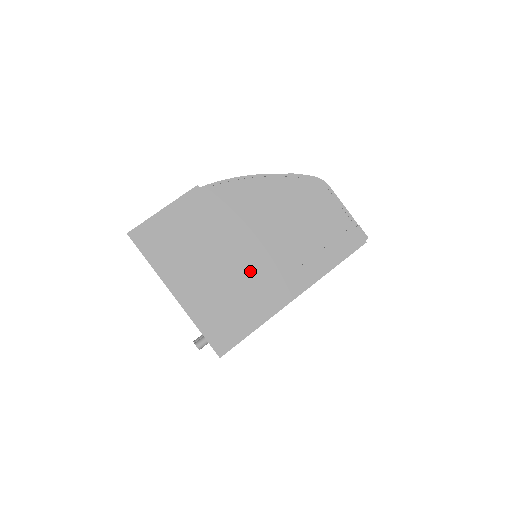
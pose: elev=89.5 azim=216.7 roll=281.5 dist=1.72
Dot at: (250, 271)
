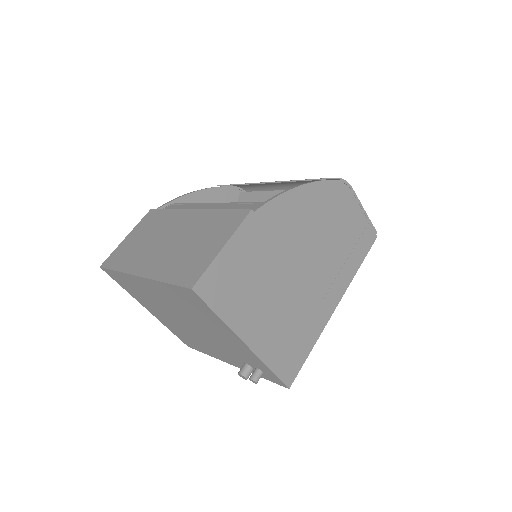
Dot at: (303, 293)
